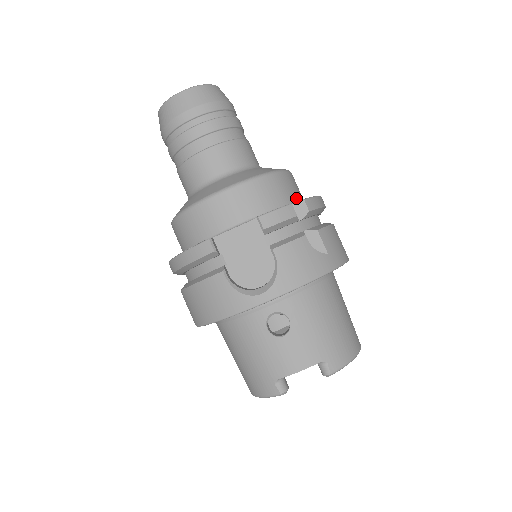
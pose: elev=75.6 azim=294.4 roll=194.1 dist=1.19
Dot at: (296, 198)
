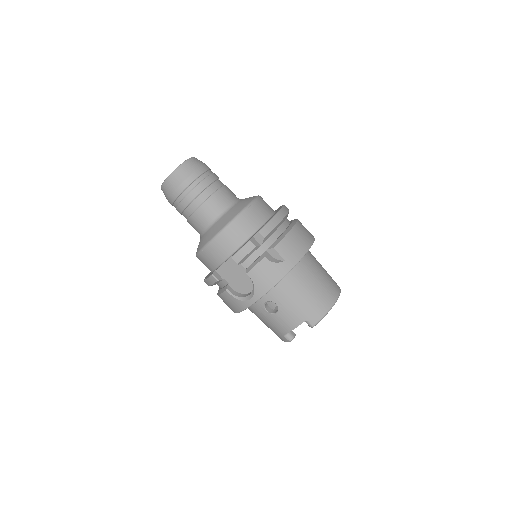
Dot at: (259, 224)
